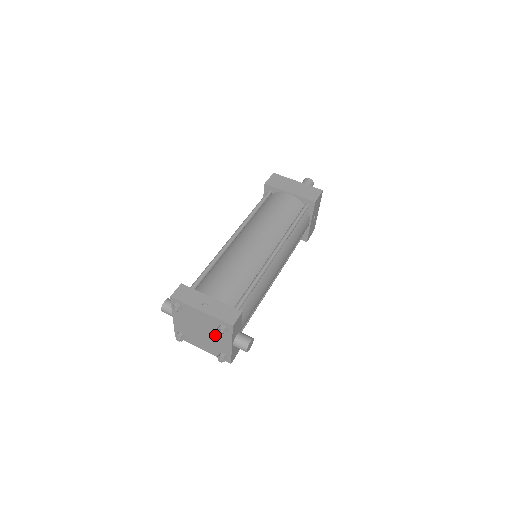
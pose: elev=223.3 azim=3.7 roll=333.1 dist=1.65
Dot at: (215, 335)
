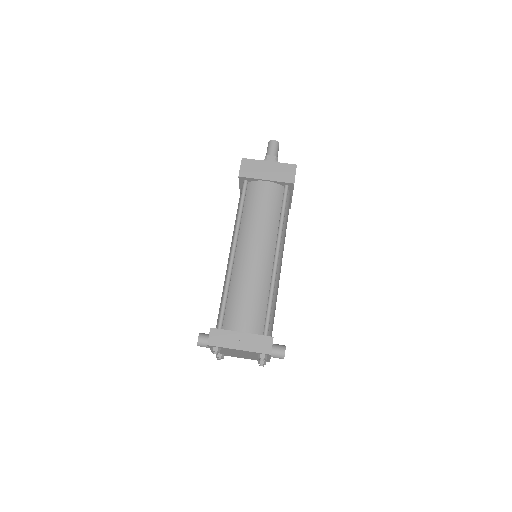
Dot at: (254, 356)
